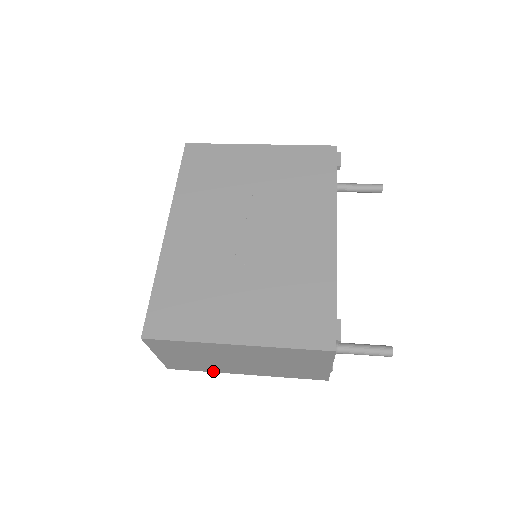
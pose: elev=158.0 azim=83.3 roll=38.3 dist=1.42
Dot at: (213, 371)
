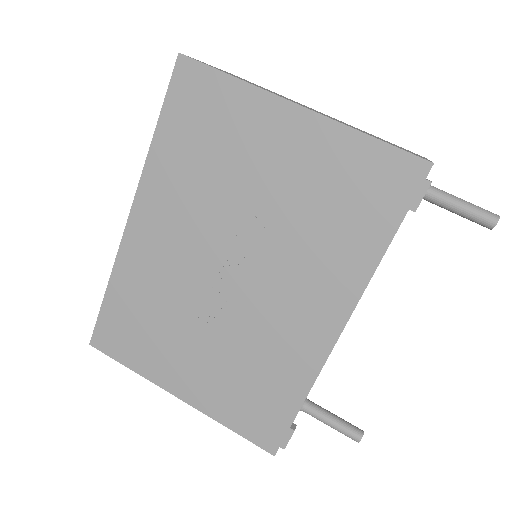
Dot at: occluded
